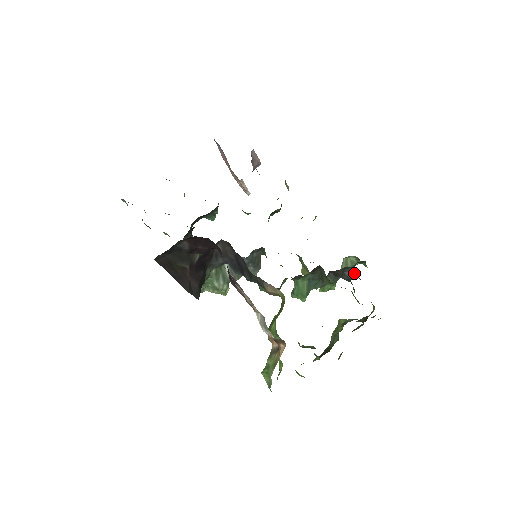
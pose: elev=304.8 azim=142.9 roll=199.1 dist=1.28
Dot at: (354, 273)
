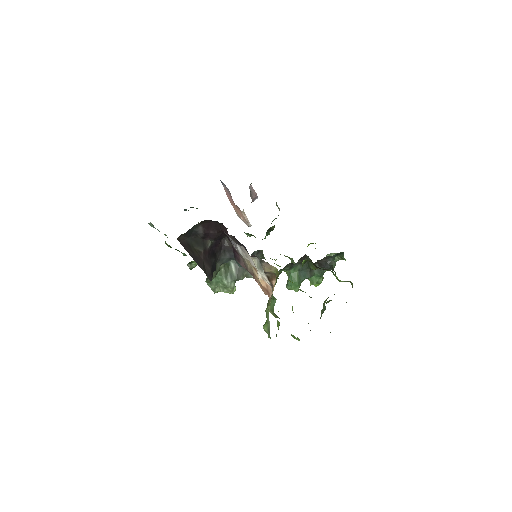
Dot at: (335, 263)
